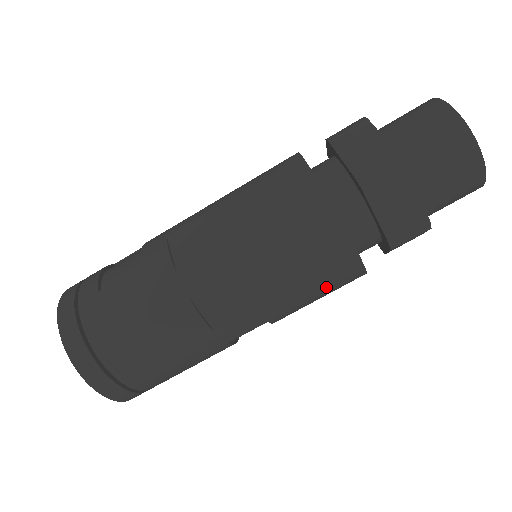
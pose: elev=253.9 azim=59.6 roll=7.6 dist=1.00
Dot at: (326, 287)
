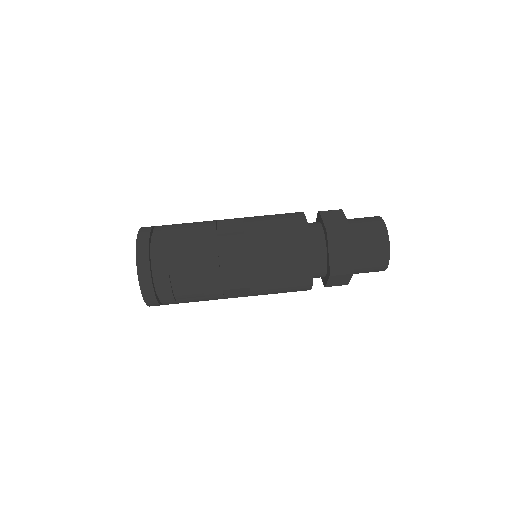
Dot at: (286, 240)
